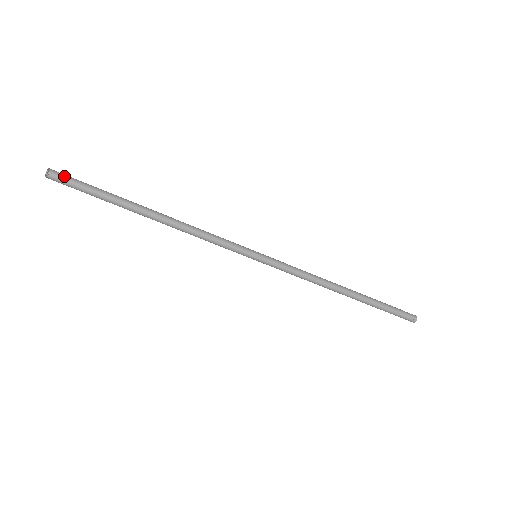
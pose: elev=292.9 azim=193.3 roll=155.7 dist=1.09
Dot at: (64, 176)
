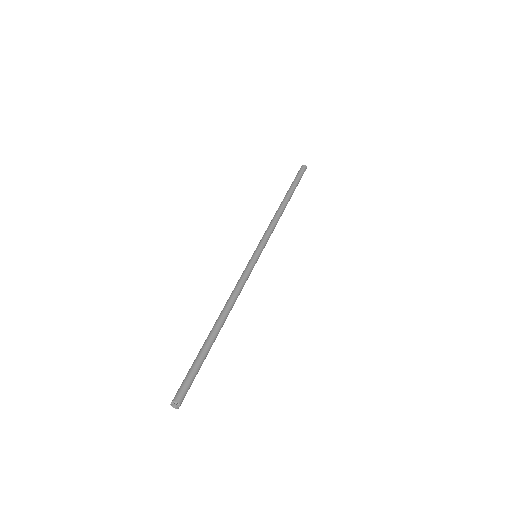
Dot at: (184, 392)
